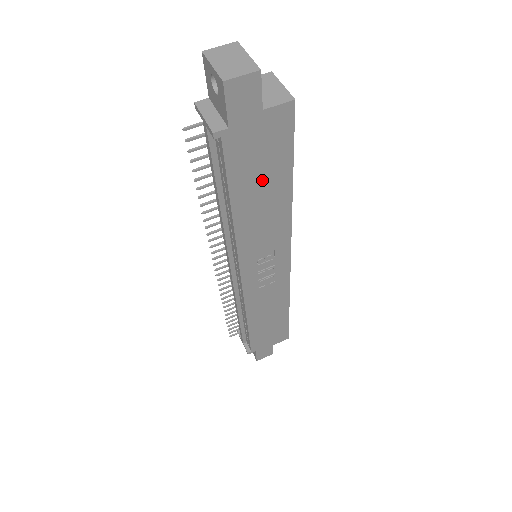
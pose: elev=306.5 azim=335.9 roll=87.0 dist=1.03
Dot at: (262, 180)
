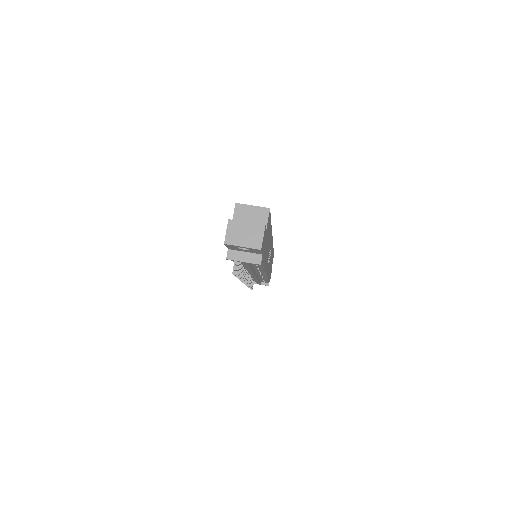
Dot at: (267, 243)
